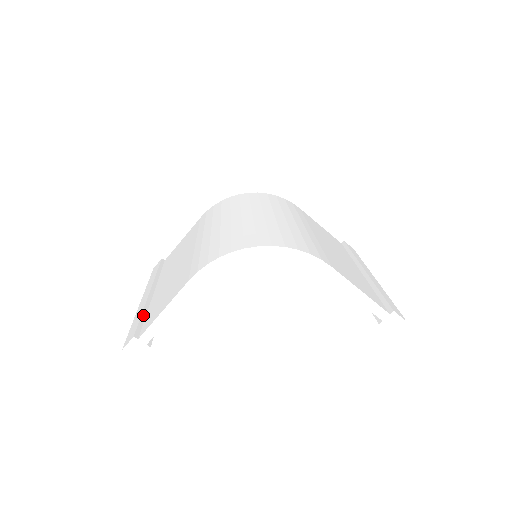
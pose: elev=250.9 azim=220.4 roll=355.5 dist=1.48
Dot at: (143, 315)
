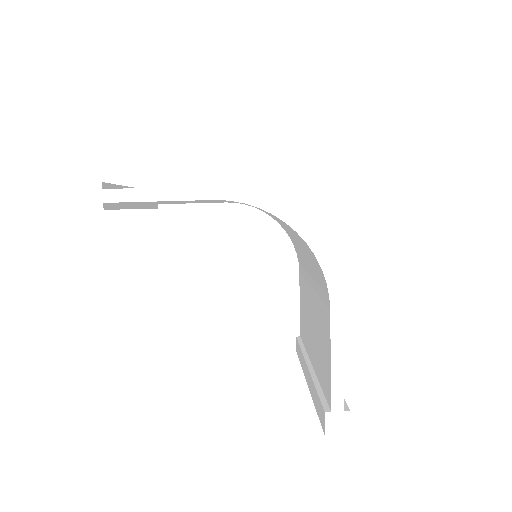
Dot at: (119, 187)
